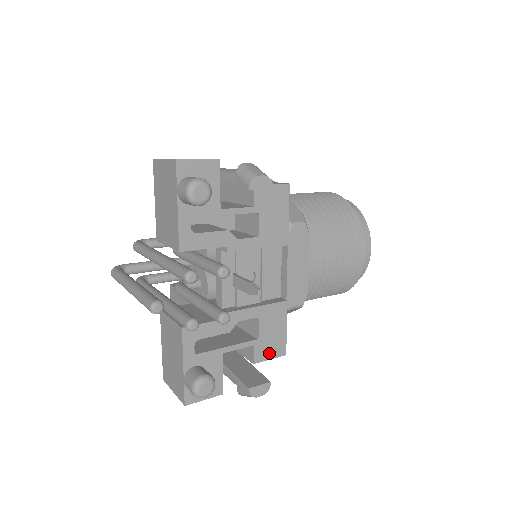
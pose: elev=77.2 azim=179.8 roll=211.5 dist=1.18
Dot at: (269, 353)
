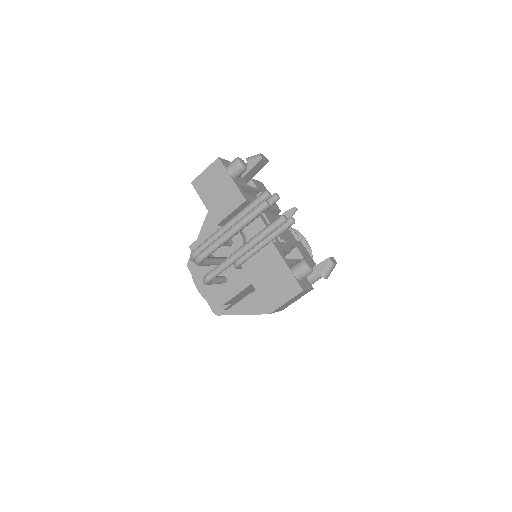
Dot at: occluded
